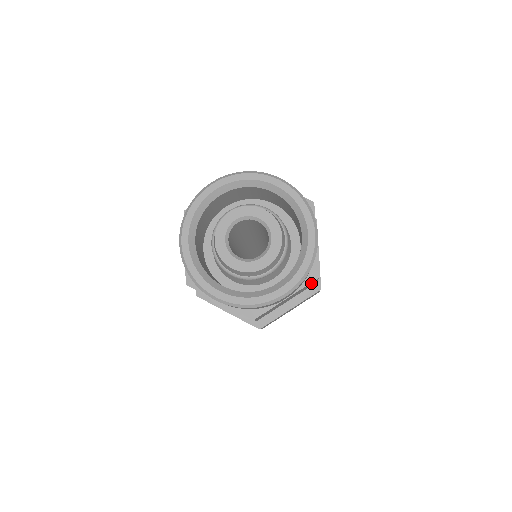
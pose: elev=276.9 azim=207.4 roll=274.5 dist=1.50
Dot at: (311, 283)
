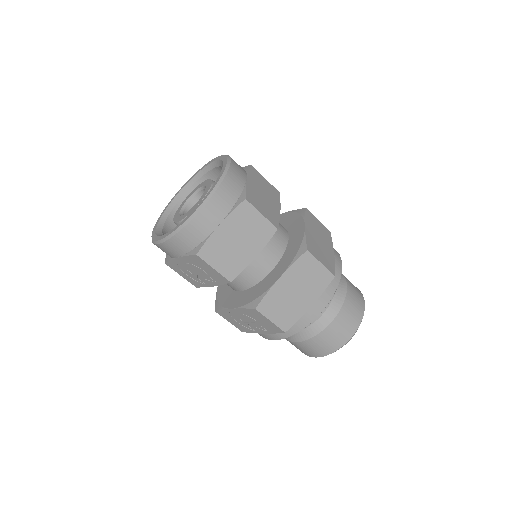
Dot at: (247, 211)
